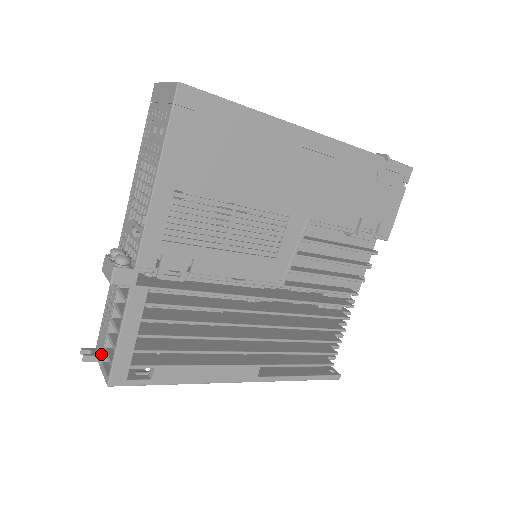
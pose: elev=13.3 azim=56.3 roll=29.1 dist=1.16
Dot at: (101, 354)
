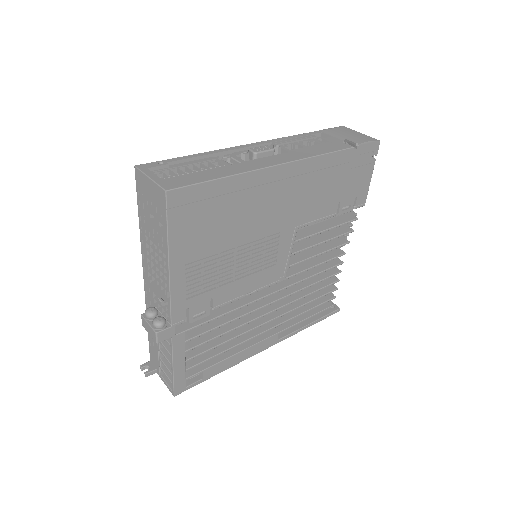
Dot at: (158, 370)
